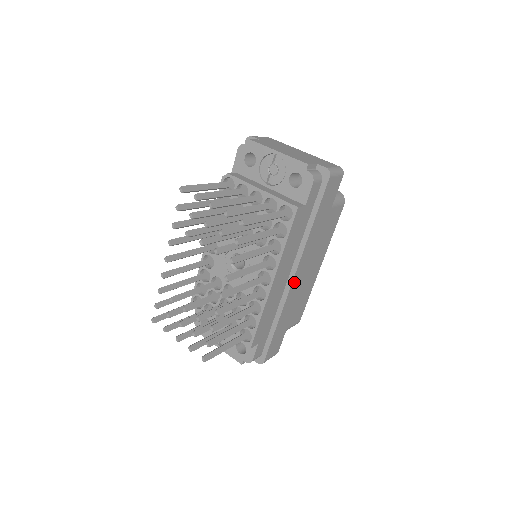
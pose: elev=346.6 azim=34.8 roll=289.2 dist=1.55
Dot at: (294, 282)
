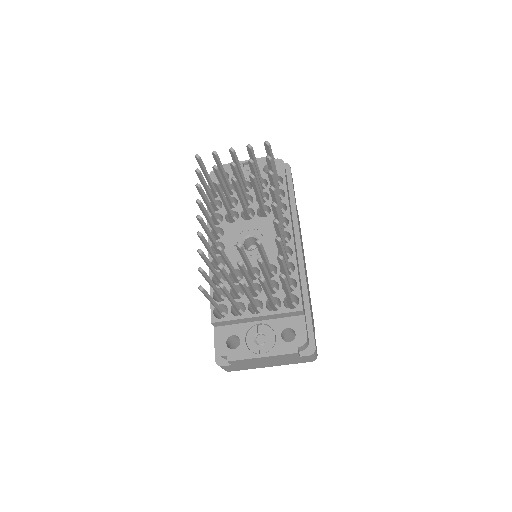
Dot at: (302, 255)
